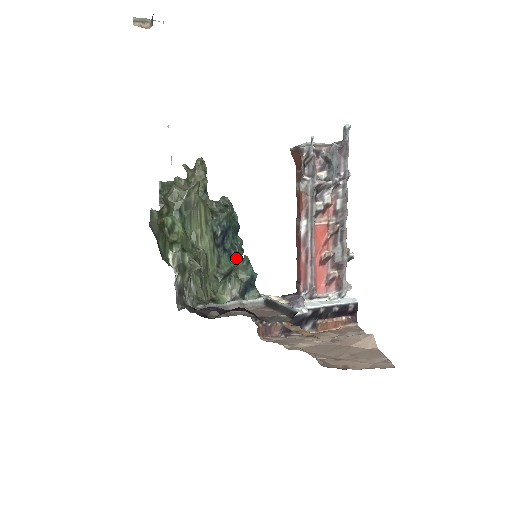
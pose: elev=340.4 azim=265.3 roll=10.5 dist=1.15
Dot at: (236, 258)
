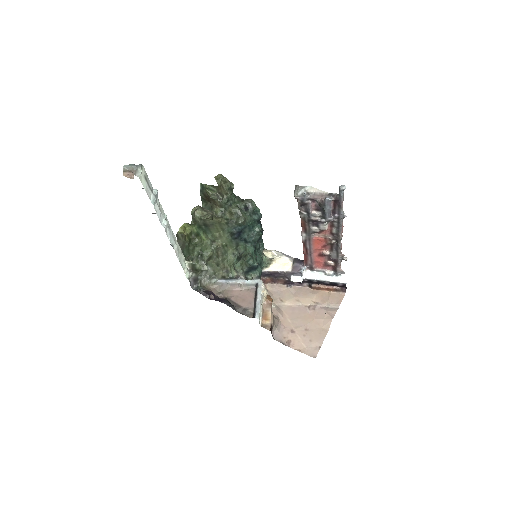
Dot at: (250, 244)
